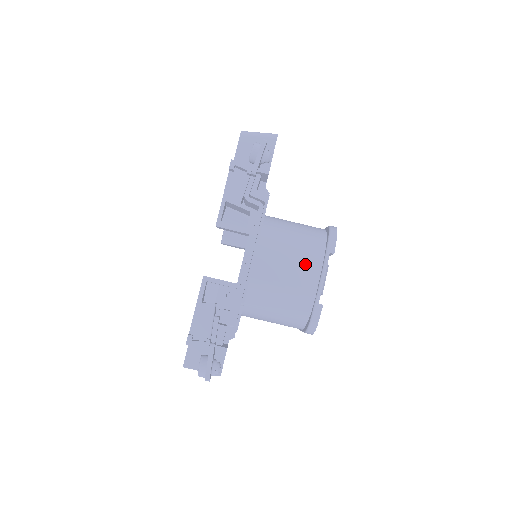
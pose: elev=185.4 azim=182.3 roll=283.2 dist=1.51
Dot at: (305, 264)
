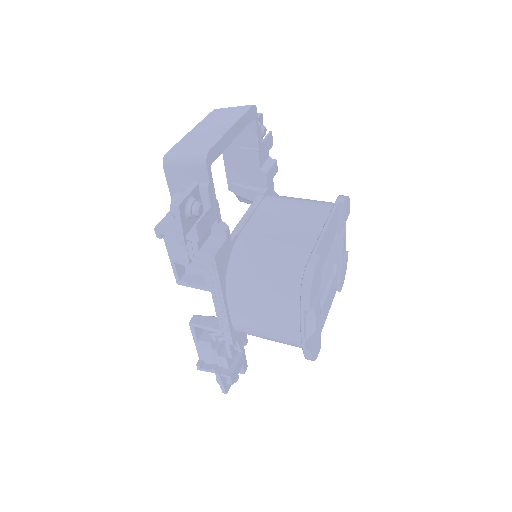
Dot at: (281, 316)
